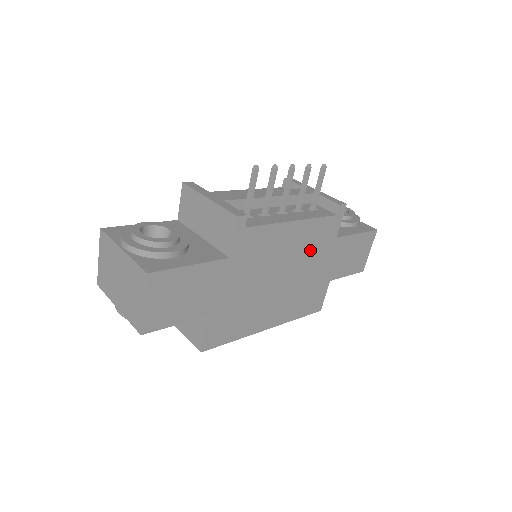
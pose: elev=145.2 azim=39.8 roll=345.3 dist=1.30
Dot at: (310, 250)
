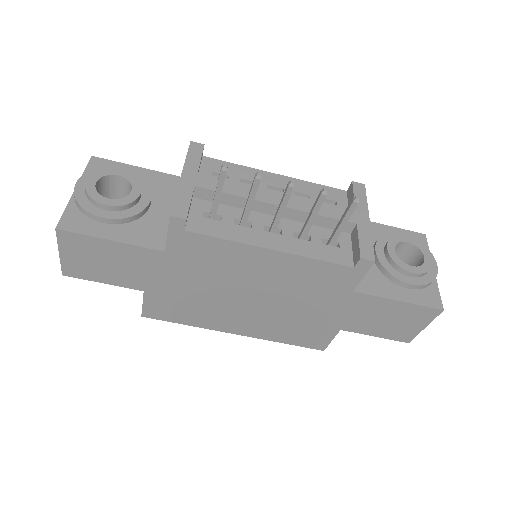
Dot at: (302, 288)
